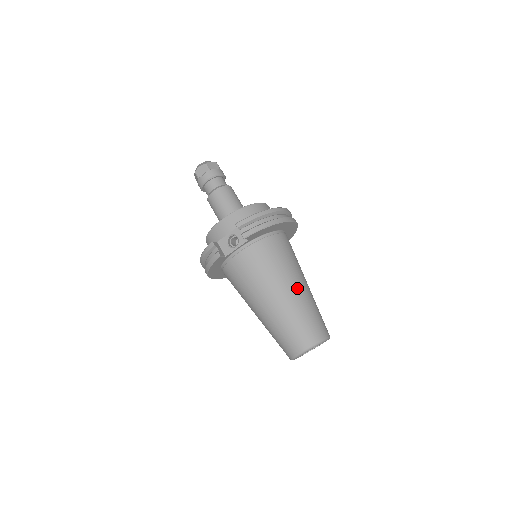
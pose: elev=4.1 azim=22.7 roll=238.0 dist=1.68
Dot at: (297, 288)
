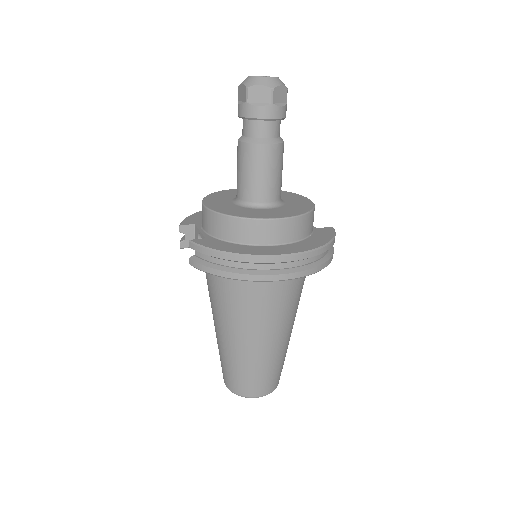
Dot at: (243, 343)
